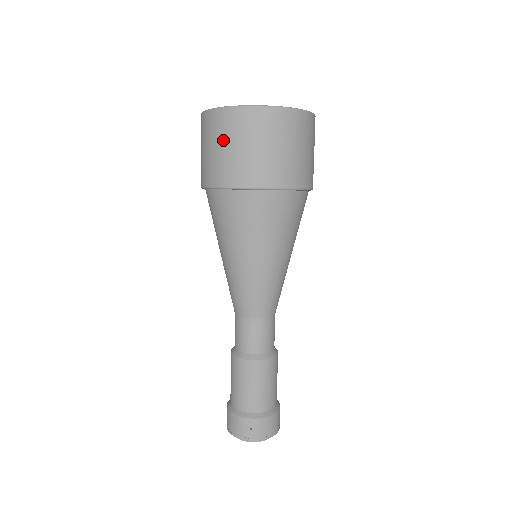
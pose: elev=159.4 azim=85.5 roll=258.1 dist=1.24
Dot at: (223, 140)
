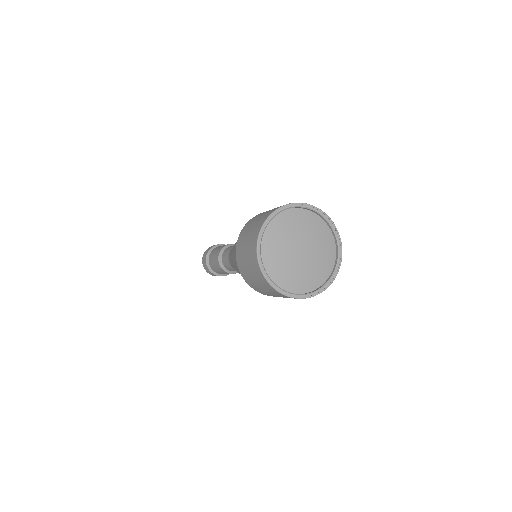
Dot at: occluded
